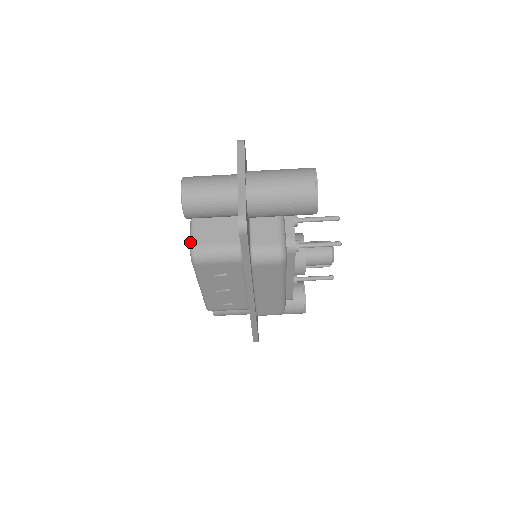
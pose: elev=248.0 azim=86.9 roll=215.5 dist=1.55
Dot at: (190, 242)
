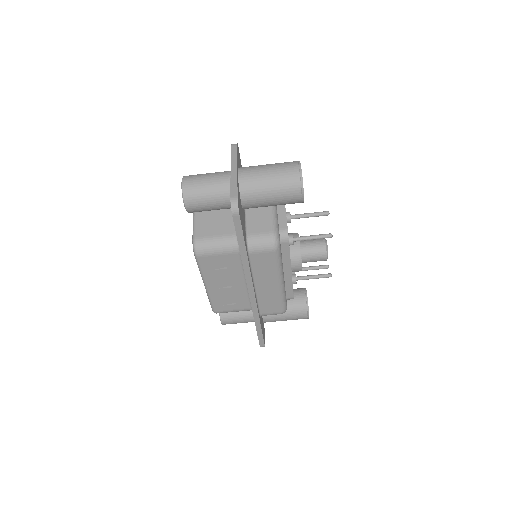
Dot at: (192, 236)
